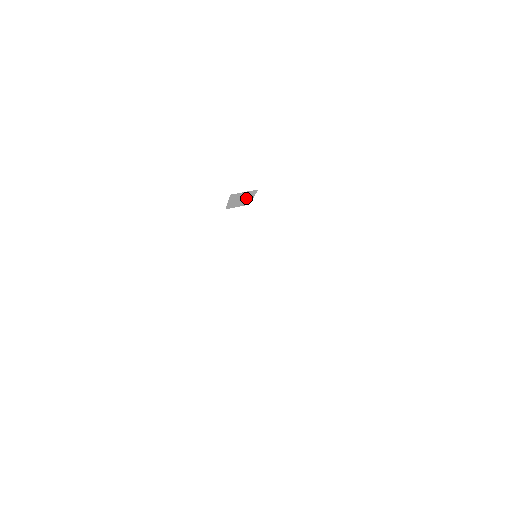
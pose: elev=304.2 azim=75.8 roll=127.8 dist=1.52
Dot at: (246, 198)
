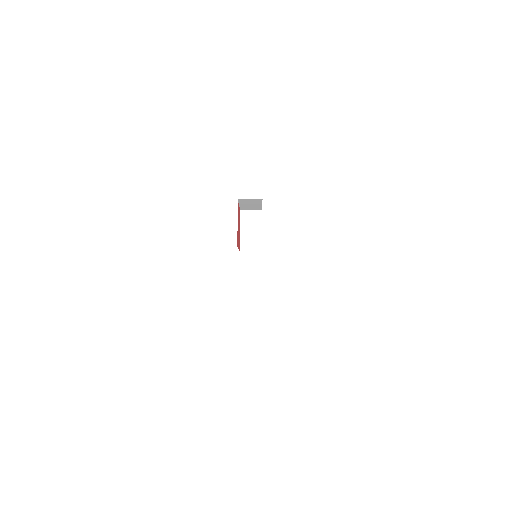
Dot at: (255, 204)
